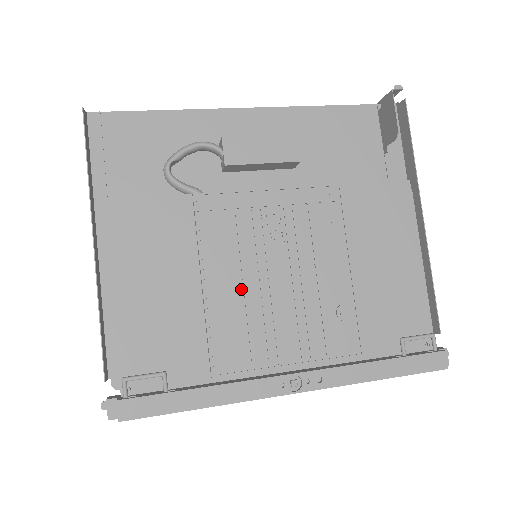
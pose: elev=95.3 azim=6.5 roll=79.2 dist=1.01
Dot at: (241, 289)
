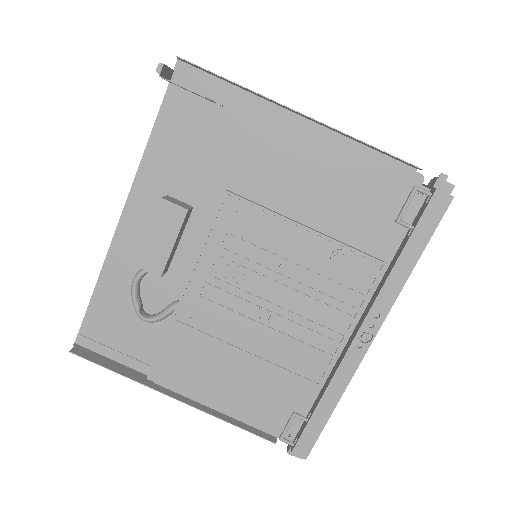
Dot at: (267, 328)
